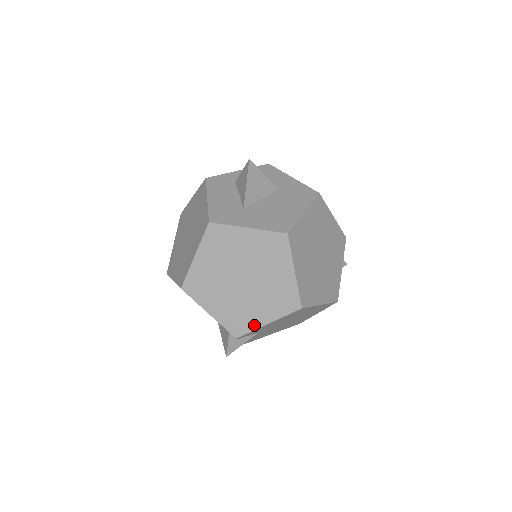
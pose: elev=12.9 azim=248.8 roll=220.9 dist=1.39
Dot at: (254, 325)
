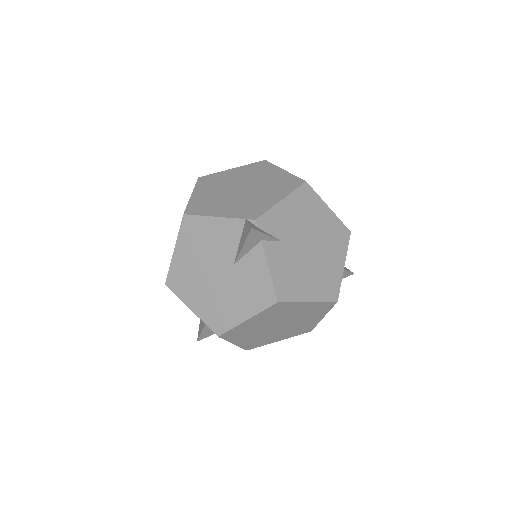
Dot at: (269, 205)
